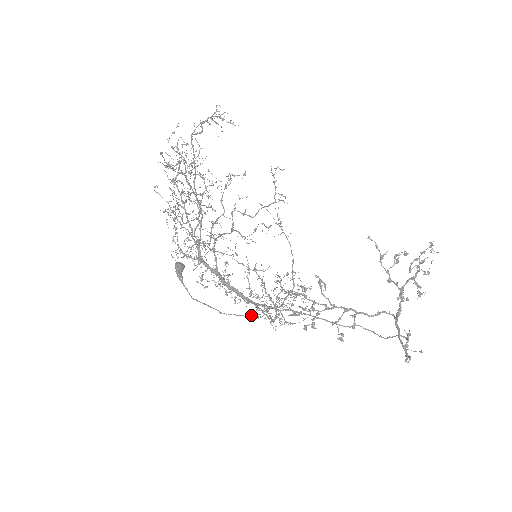
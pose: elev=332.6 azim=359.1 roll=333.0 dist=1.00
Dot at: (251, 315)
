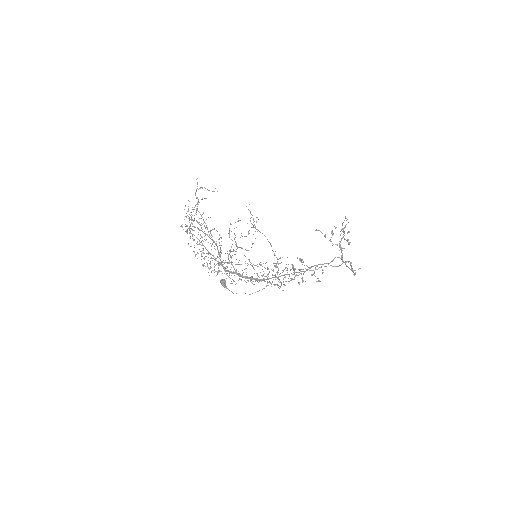
Dot at: occluded
